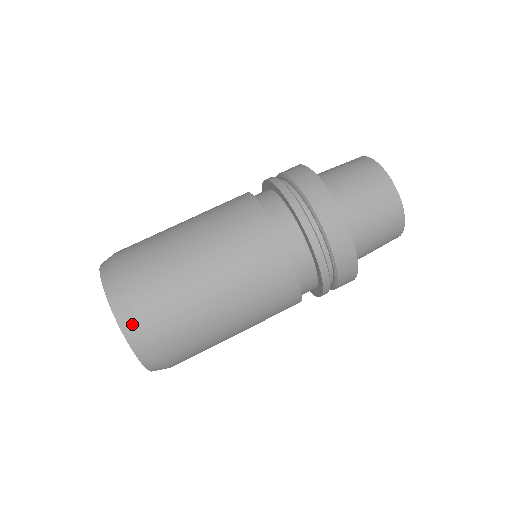
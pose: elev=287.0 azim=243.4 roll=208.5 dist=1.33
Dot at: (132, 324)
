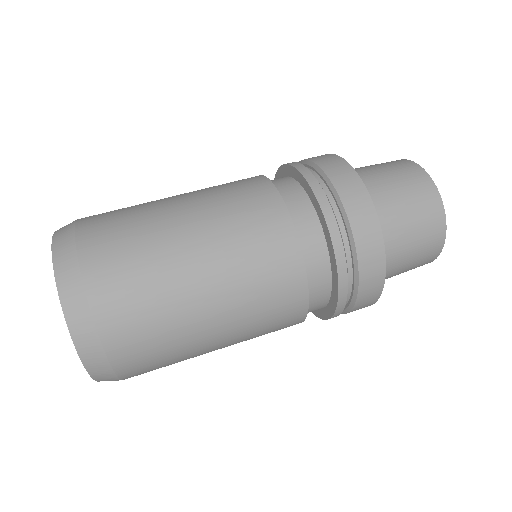
Dot at: (93, 345)
